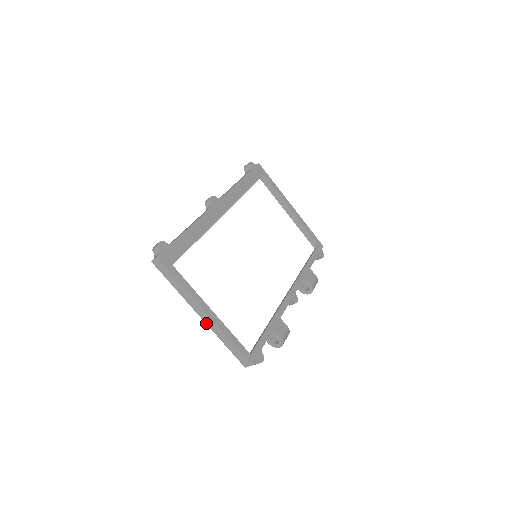
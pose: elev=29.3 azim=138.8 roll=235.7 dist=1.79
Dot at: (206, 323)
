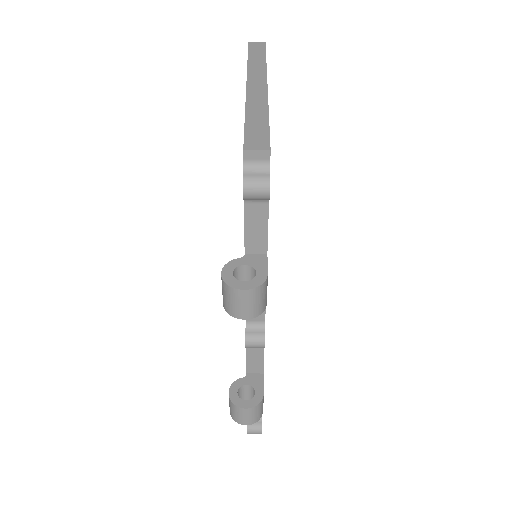
Dot at: (247, 90)
